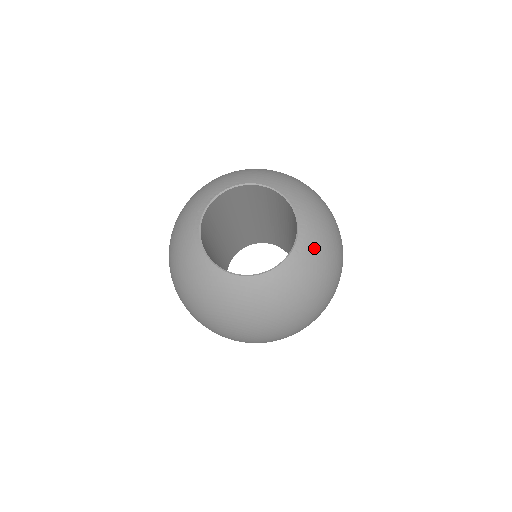
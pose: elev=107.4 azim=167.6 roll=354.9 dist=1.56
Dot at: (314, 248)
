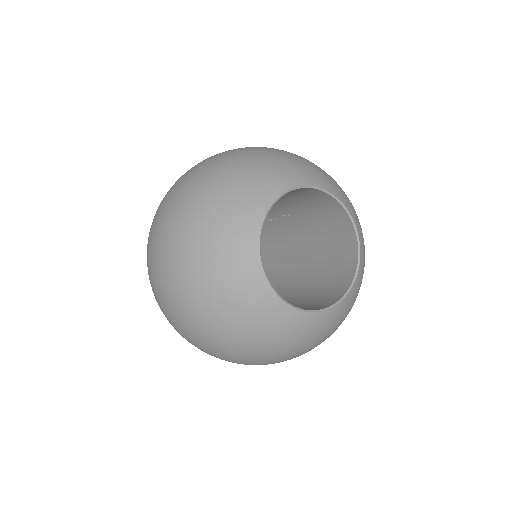
Dot at: (340, 189)
